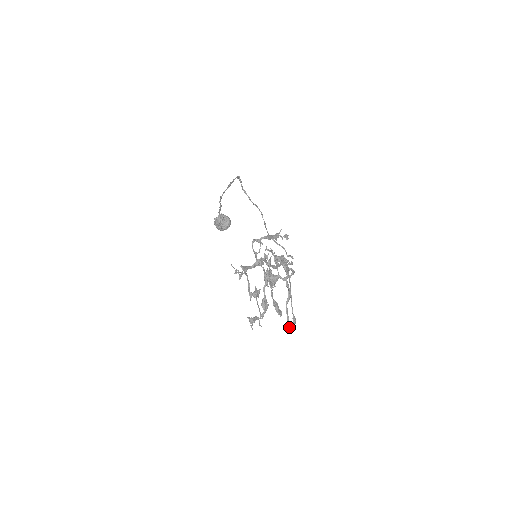
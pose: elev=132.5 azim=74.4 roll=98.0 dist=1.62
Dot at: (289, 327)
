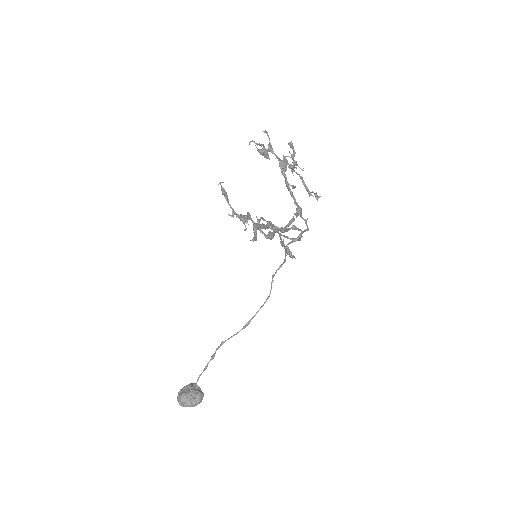
Dot at: (259, 228)
